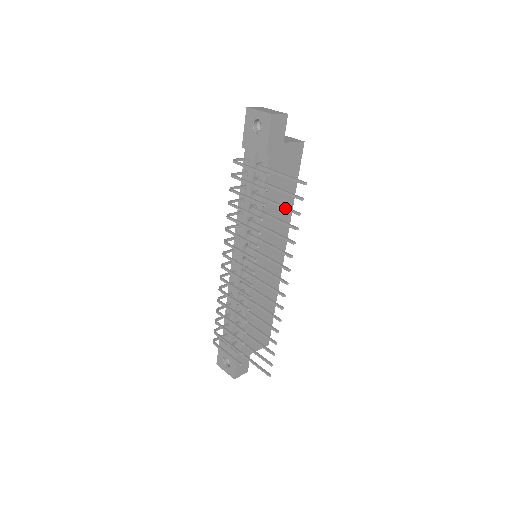
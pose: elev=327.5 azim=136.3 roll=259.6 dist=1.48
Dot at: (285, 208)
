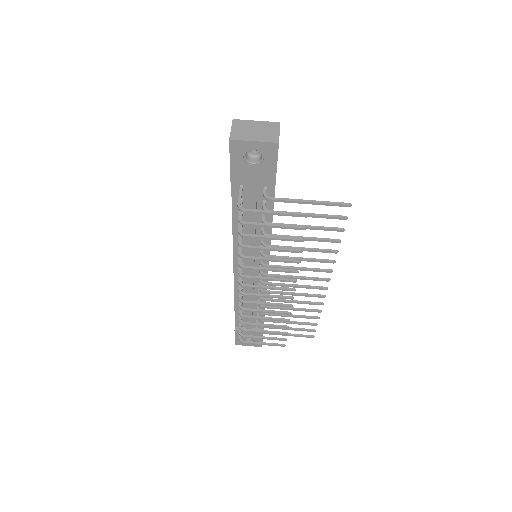
Dot at: (322, 229)
